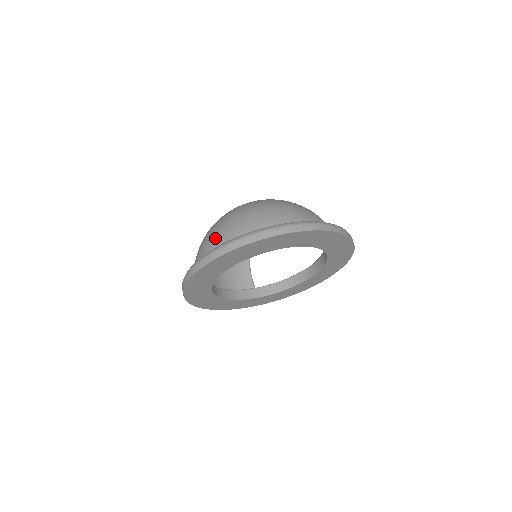
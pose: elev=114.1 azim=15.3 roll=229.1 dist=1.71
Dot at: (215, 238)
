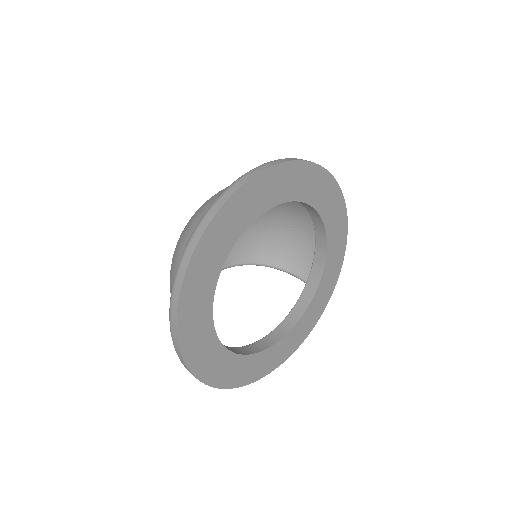
Dot at: occluded
